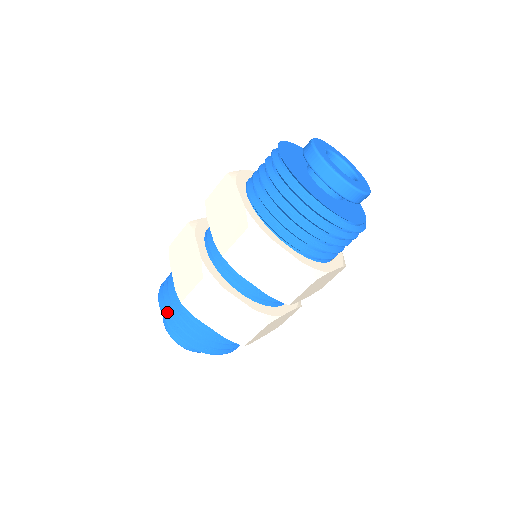
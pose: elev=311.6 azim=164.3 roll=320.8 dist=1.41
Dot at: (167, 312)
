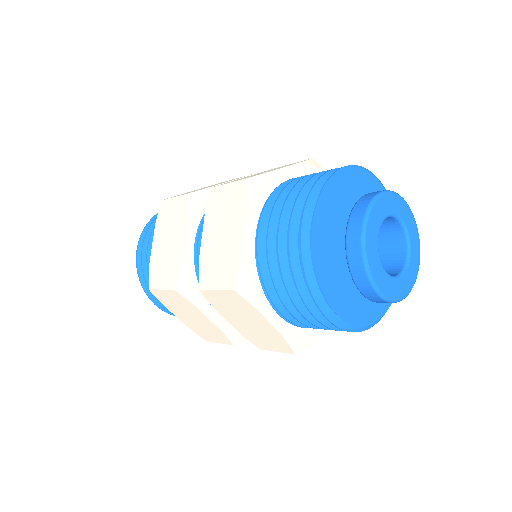
Dot at: occluded
